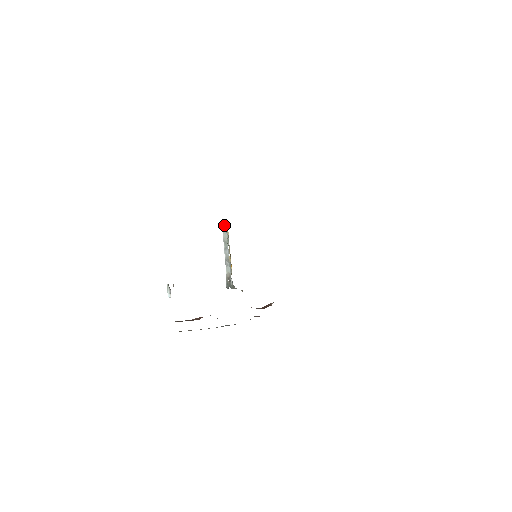
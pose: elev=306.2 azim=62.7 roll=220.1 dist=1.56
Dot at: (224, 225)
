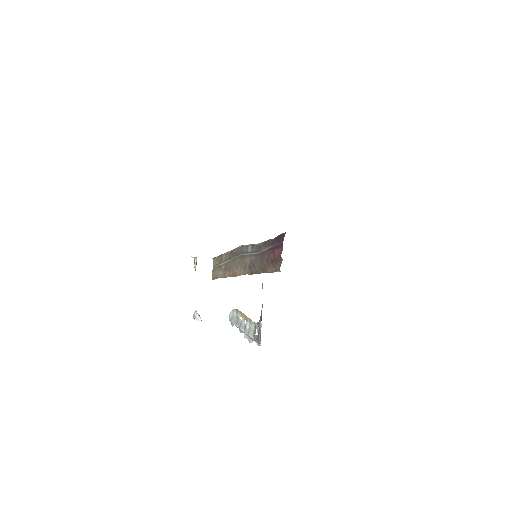
Dot at: (229, 314)
